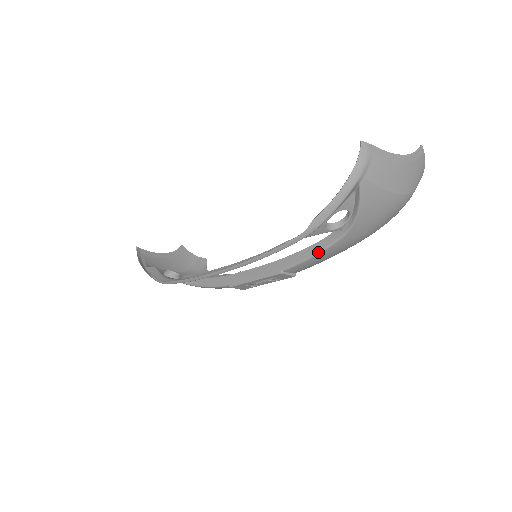
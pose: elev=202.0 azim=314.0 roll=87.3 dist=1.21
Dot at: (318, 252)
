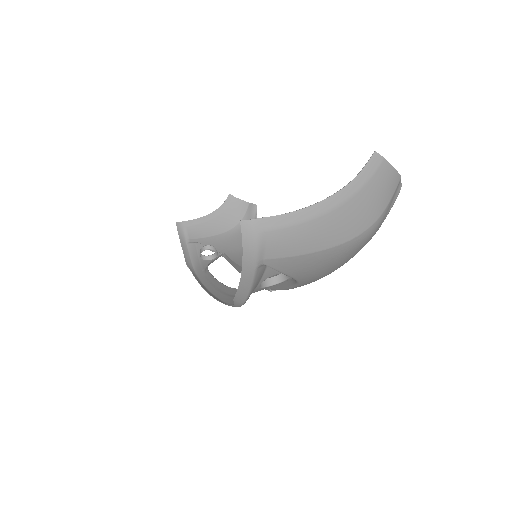
Dot at: (286, 288)
